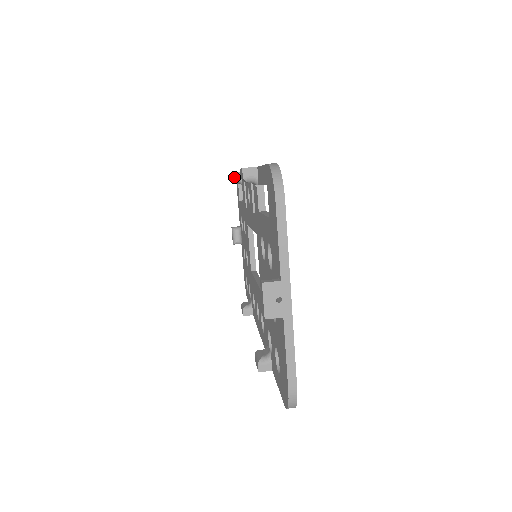
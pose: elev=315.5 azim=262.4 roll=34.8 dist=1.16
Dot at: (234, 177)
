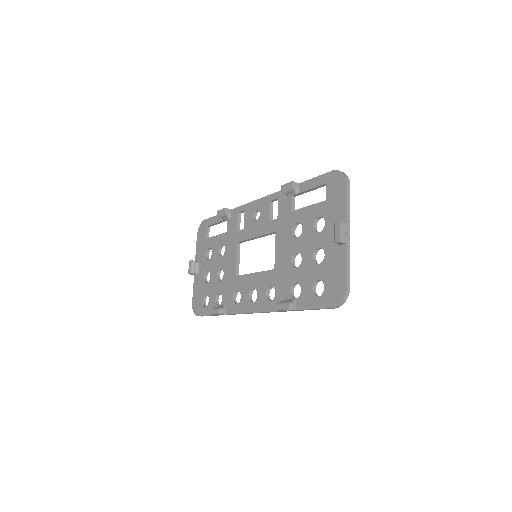
Dot at: (227, 211)
